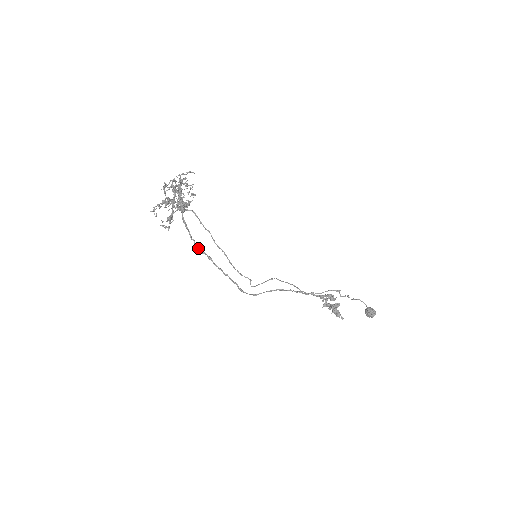
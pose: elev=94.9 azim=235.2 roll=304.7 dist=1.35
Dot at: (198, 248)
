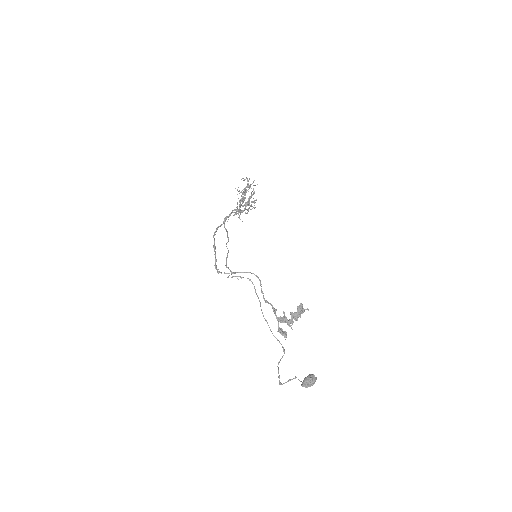
Dot at: occluded
